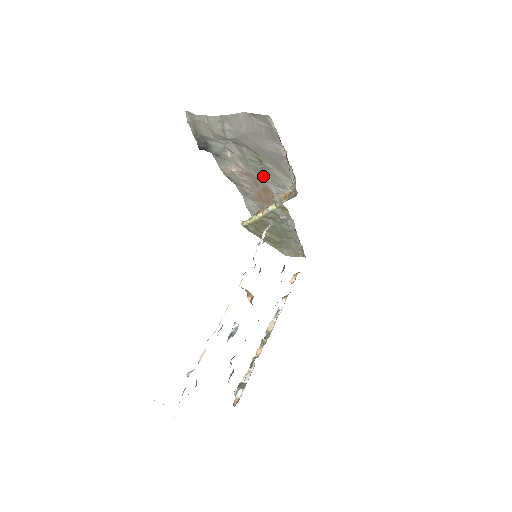
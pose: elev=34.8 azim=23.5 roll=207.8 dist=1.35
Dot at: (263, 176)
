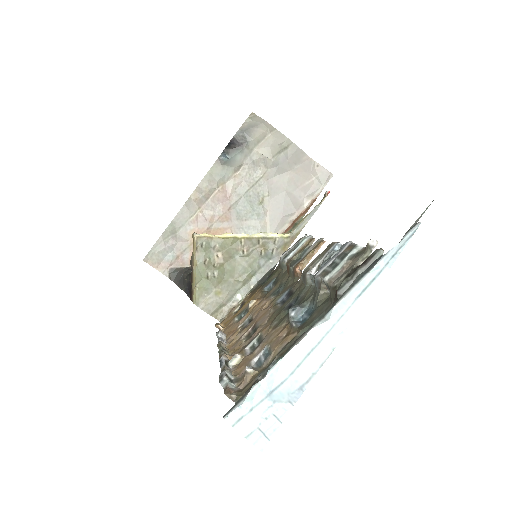
Dot at: (240, 217)
